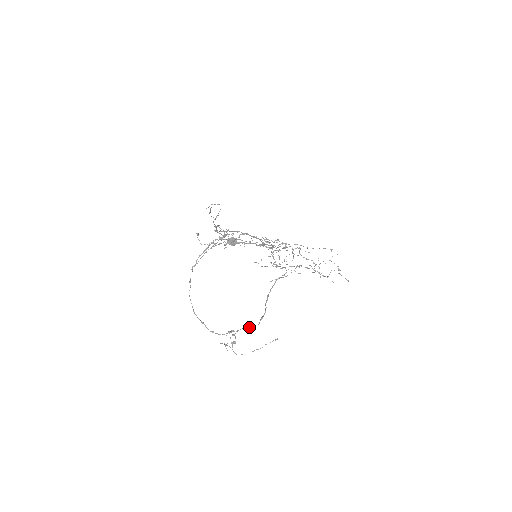
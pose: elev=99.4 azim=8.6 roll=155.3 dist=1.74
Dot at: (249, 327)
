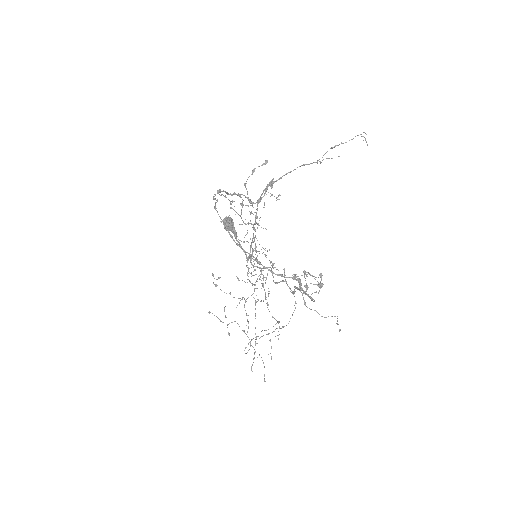
Dot at: occluded
